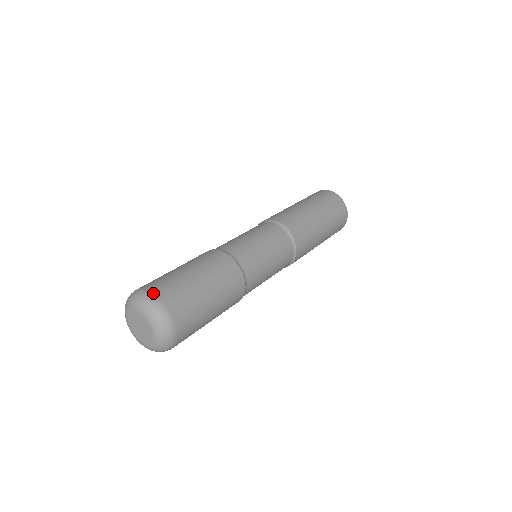
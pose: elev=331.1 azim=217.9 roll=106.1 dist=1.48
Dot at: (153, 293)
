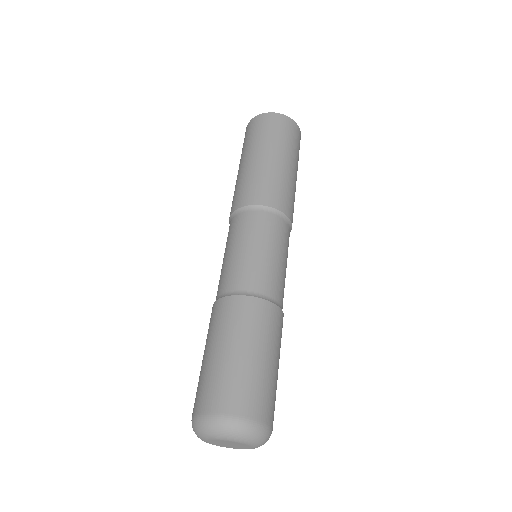
Dot at: (210, 413)
